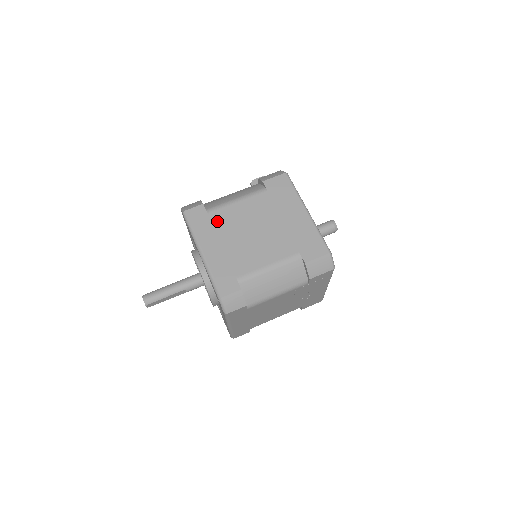
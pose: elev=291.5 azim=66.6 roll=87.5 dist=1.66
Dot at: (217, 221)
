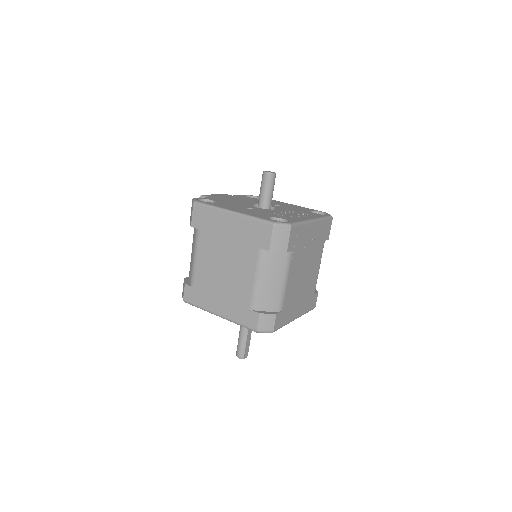
Dot at: (202, 286)
